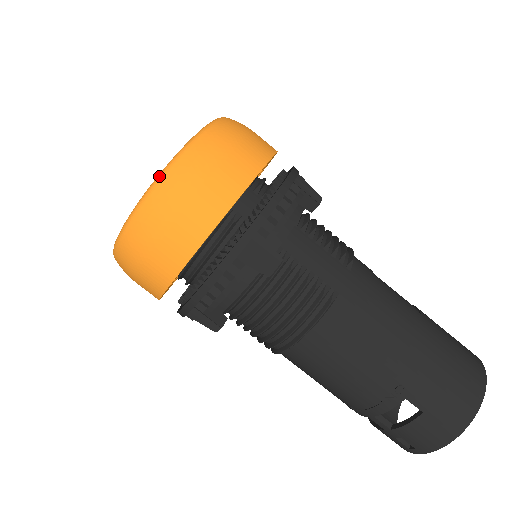
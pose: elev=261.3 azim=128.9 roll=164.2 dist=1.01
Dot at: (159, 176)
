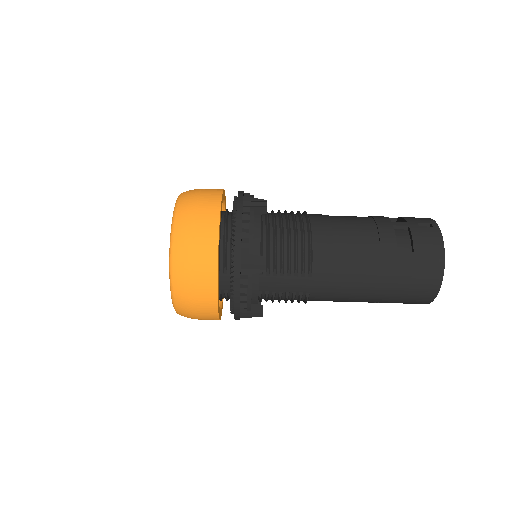
Dot at: occluded
